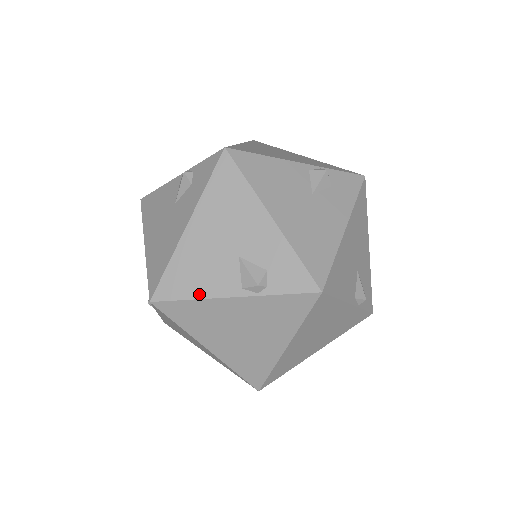
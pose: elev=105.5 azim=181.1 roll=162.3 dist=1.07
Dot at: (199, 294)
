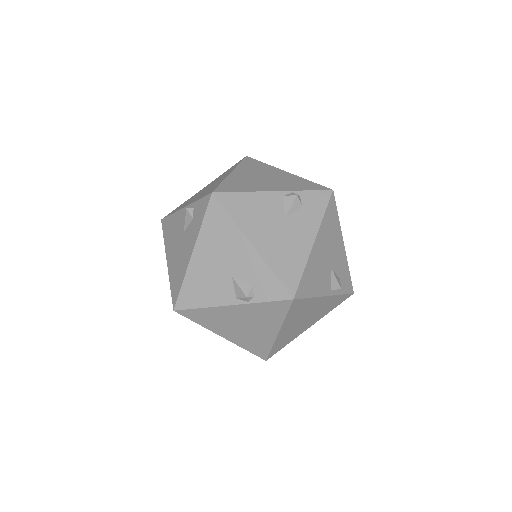
Dot at: (207, 304)
